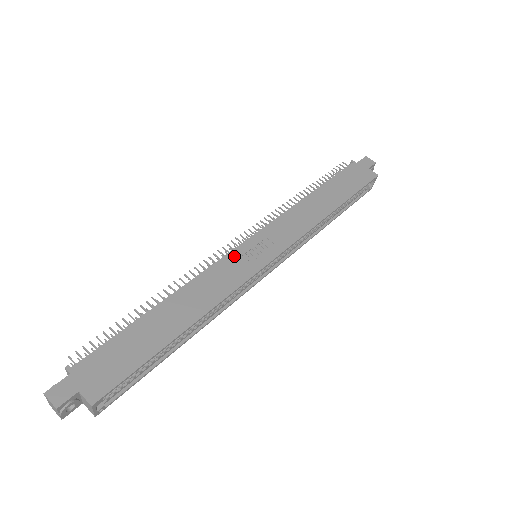
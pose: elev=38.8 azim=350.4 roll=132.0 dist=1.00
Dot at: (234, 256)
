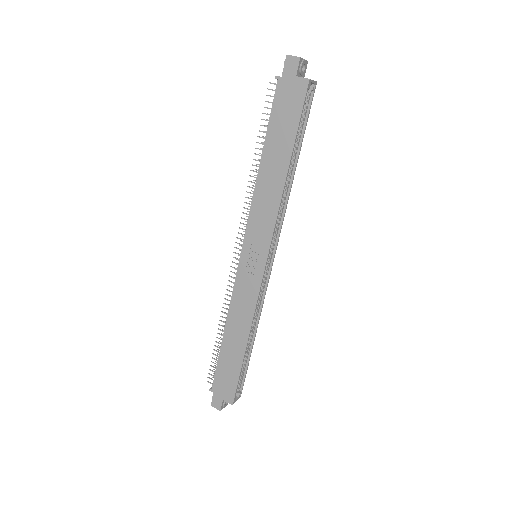
Dot at: (241, 275)
